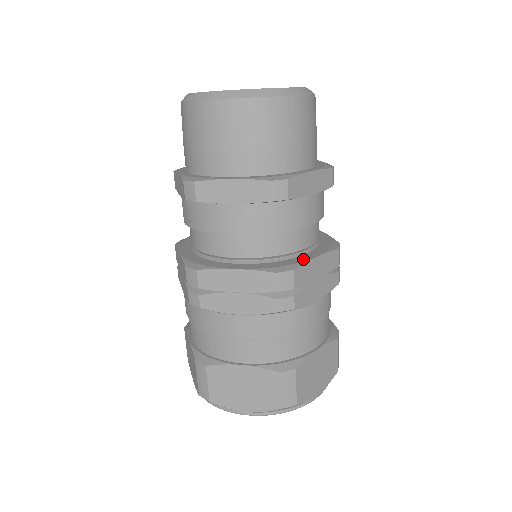
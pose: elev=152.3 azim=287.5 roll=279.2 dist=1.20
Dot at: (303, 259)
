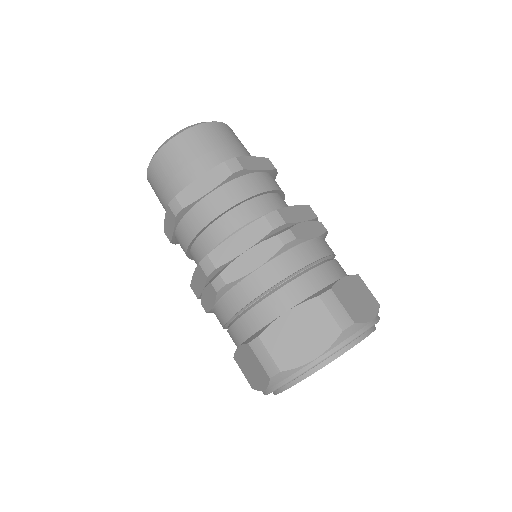
Dot at: occluded
